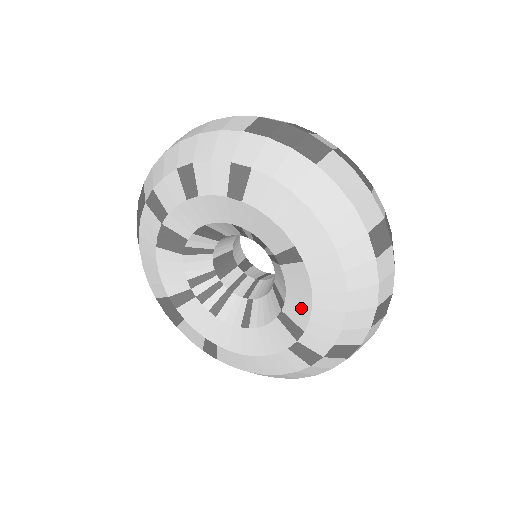
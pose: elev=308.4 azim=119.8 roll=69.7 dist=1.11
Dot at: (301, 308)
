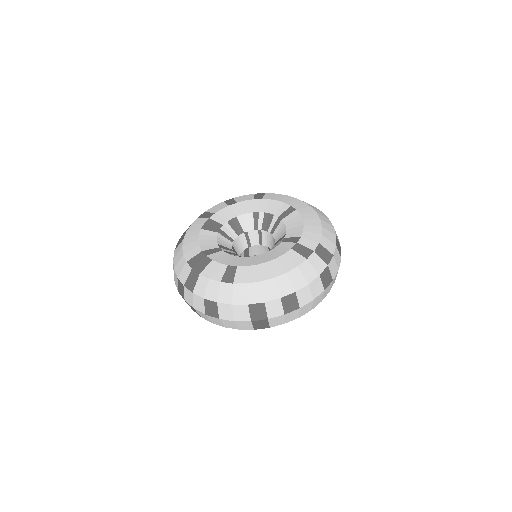
Dot at: (297, 229)
